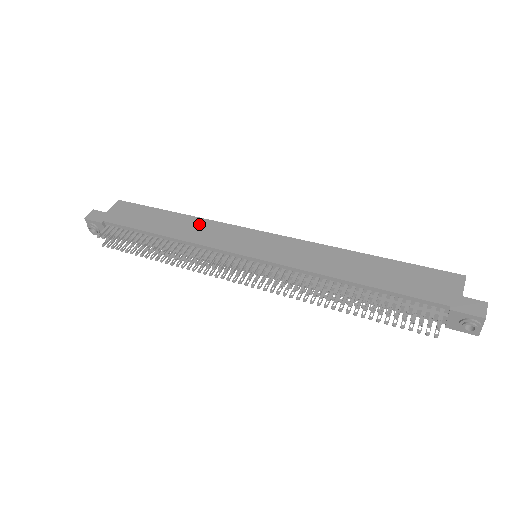
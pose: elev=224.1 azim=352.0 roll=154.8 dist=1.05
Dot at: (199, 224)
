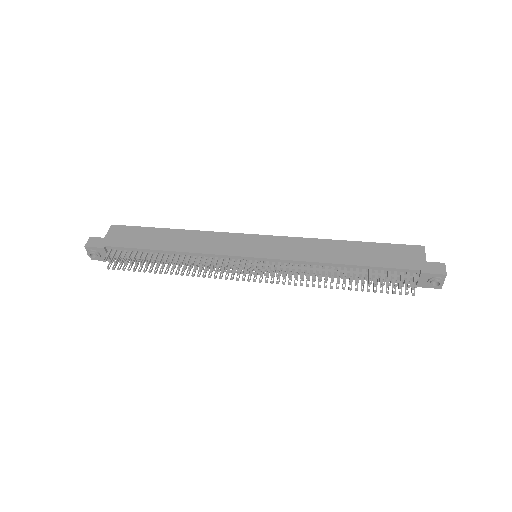
Dot at: (199, 236)
